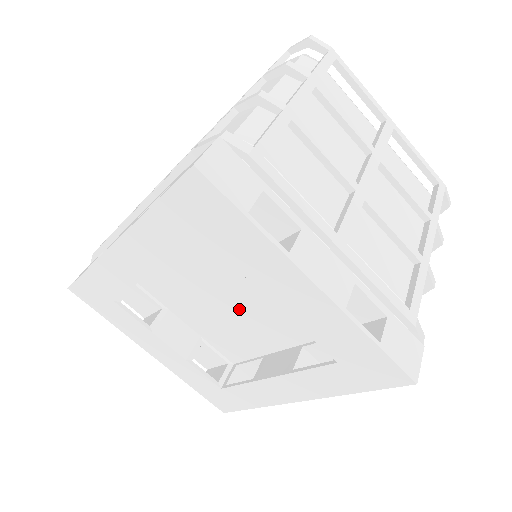
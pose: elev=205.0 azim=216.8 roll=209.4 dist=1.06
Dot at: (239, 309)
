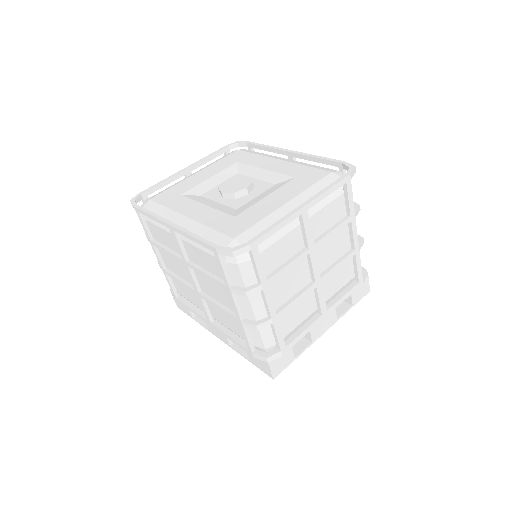
Dot at: occluded
